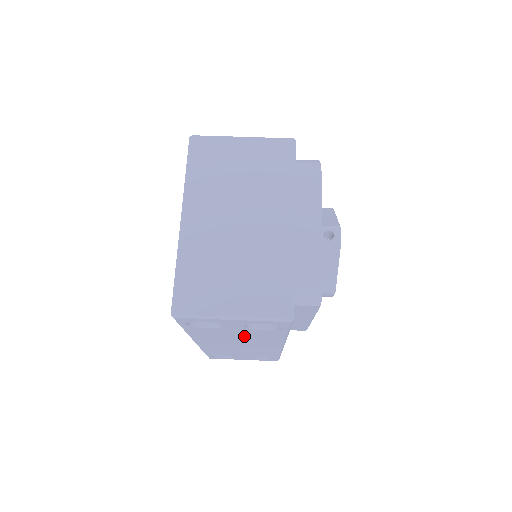
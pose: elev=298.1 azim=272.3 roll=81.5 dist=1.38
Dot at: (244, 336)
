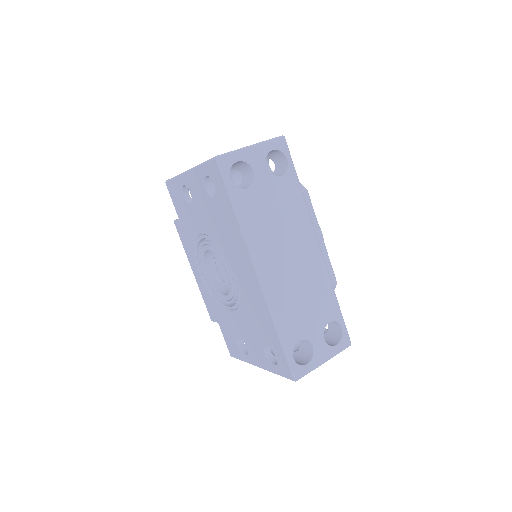
Dot at: (279, 209)
